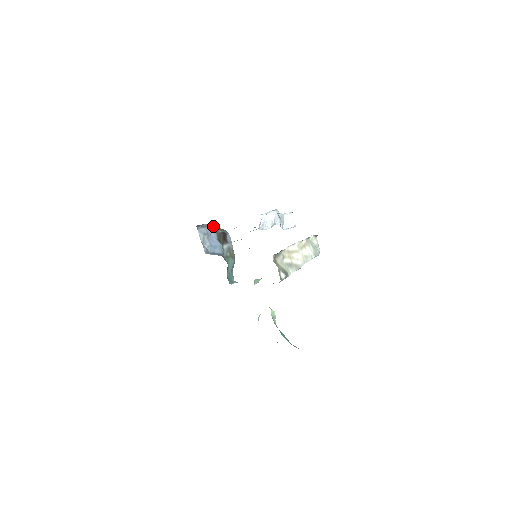
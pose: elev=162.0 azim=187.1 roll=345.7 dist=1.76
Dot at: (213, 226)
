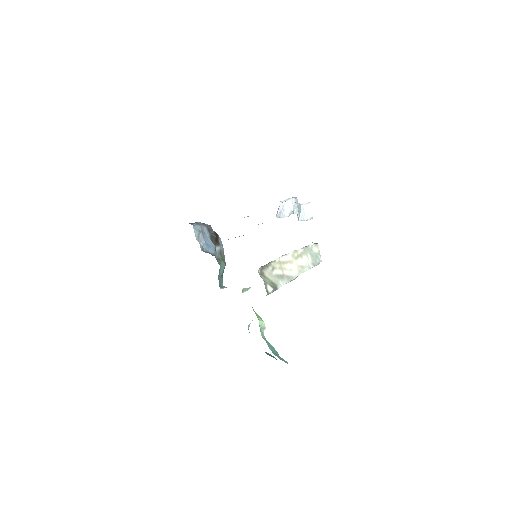
Dot at: (206, 225)
